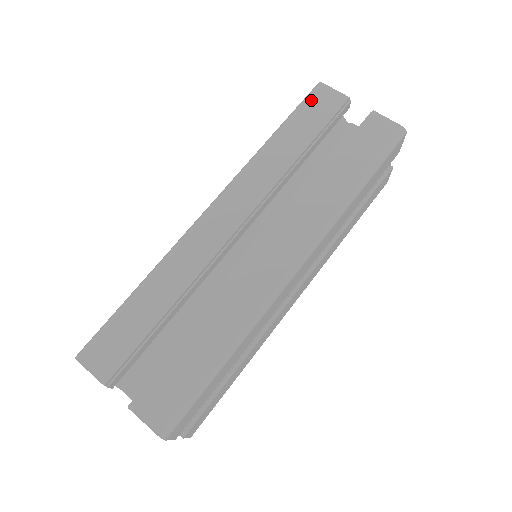
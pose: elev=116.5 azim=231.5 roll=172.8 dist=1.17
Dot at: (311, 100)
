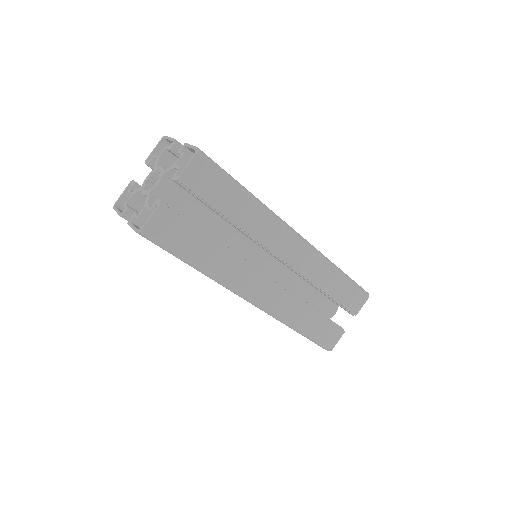
Dot at: occluded
